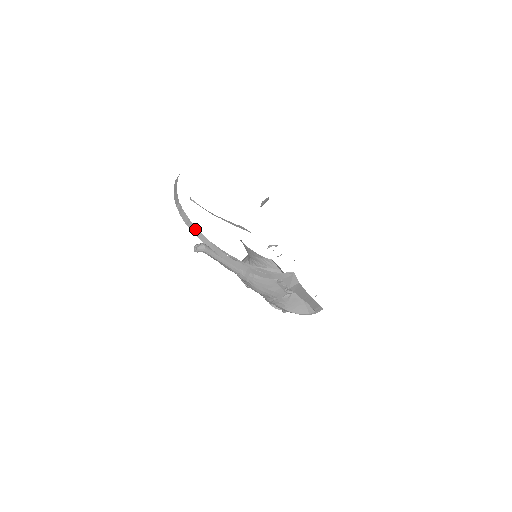
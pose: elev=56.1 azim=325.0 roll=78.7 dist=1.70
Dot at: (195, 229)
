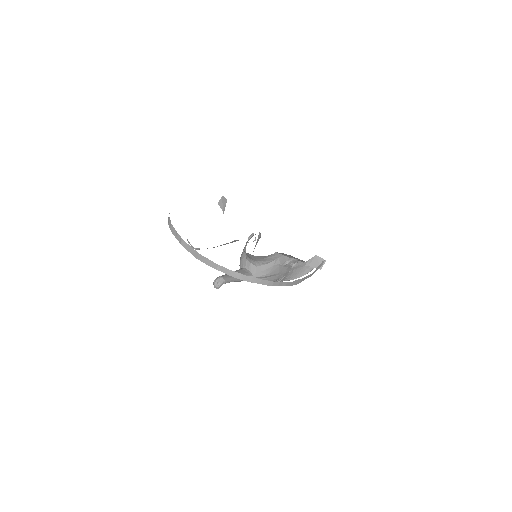
Dot at: (255, 280)
